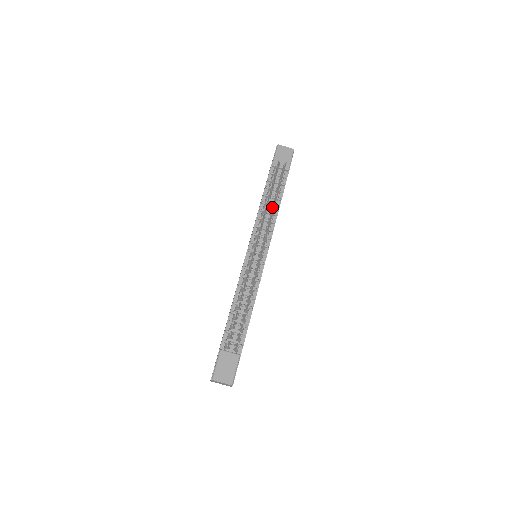
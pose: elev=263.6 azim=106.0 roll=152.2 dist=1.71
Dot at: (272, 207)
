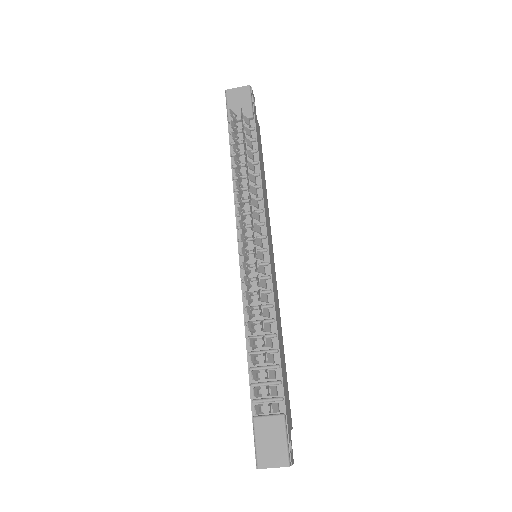
Dot at: (248, 178)
